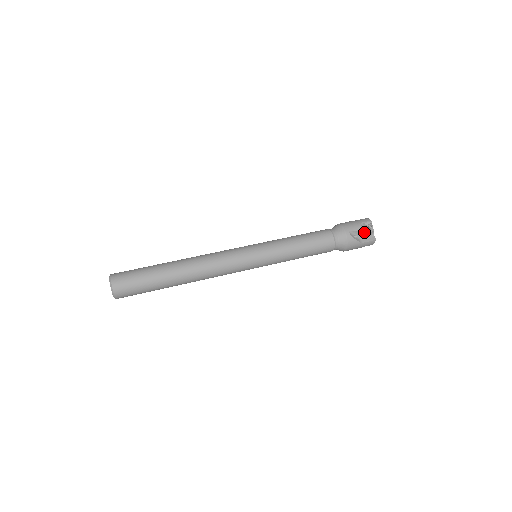
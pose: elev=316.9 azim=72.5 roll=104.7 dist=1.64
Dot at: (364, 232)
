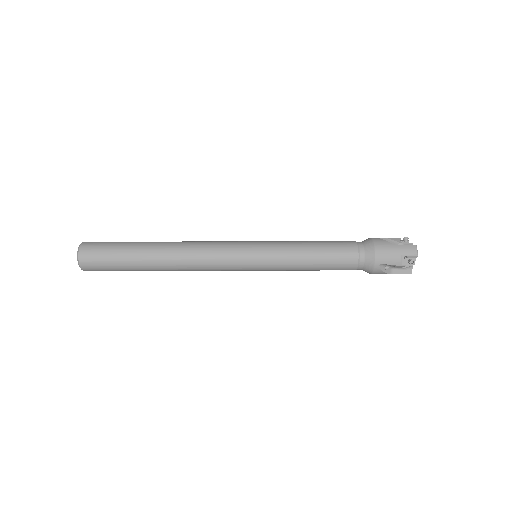
Dot at: (400, 266)
